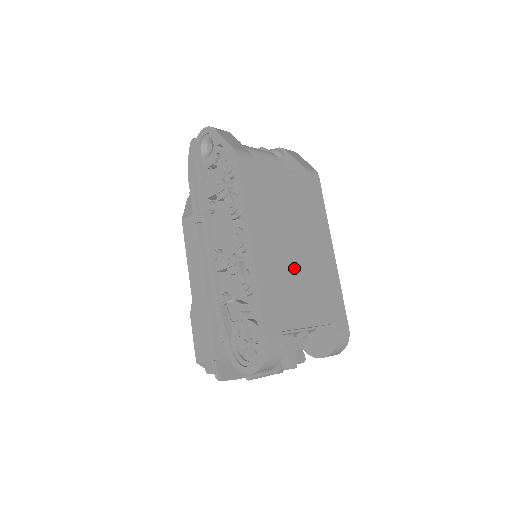
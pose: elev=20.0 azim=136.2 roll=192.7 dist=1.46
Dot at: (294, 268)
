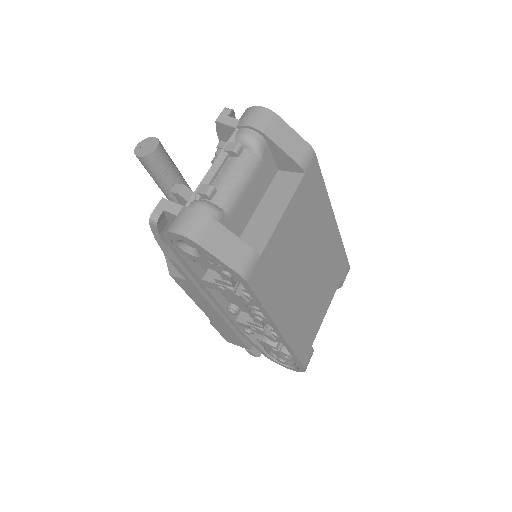
Dot at: (311, 291)
